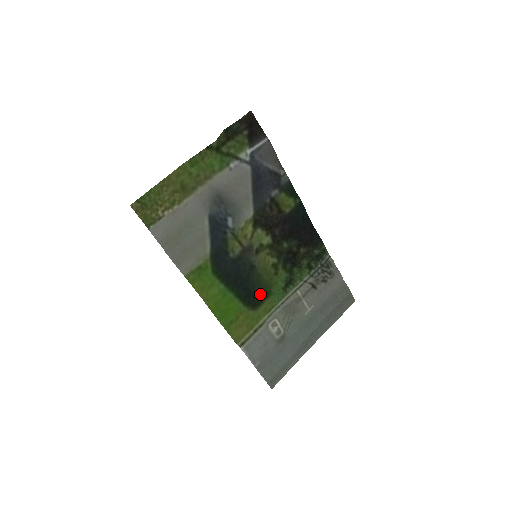
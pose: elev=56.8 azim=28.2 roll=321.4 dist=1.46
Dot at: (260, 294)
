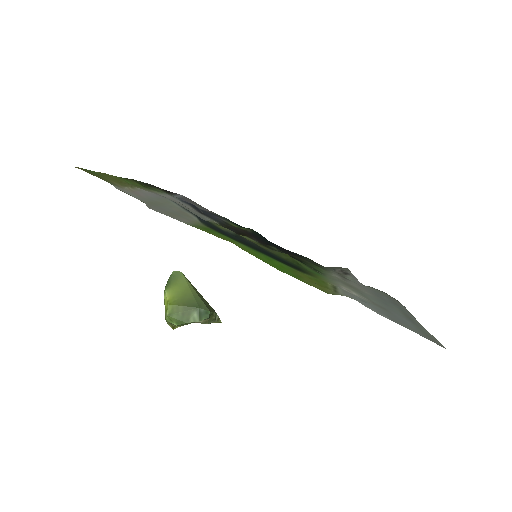
Dot at: (297, 267)
